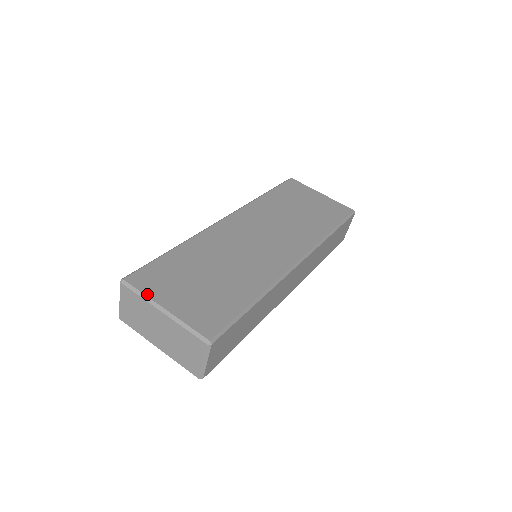
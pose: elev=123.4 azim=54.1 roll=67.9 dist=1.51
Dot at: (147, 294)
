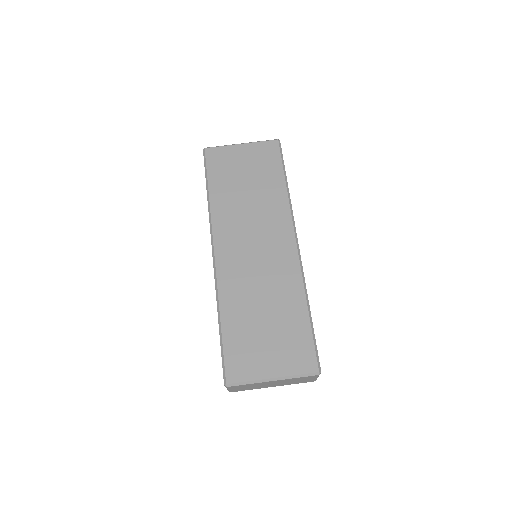
Dot at: (252, 379)
